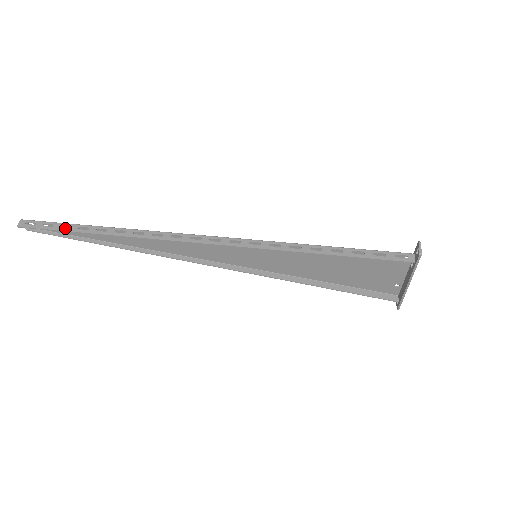
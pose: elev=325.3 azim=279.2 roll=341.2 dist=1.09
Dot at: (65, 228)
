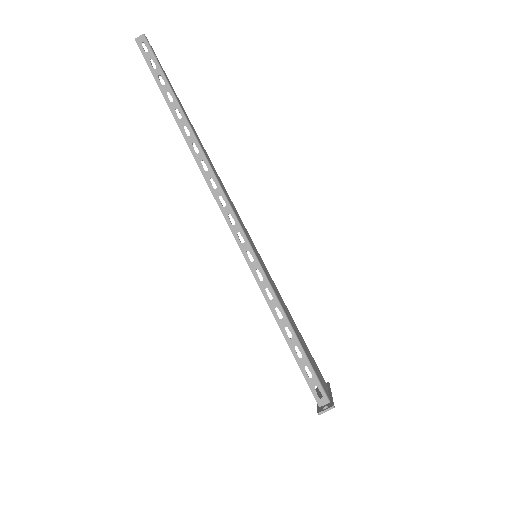
Dot at: occluded
